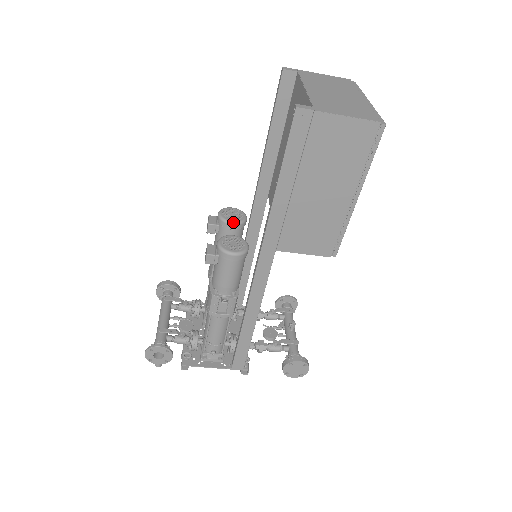
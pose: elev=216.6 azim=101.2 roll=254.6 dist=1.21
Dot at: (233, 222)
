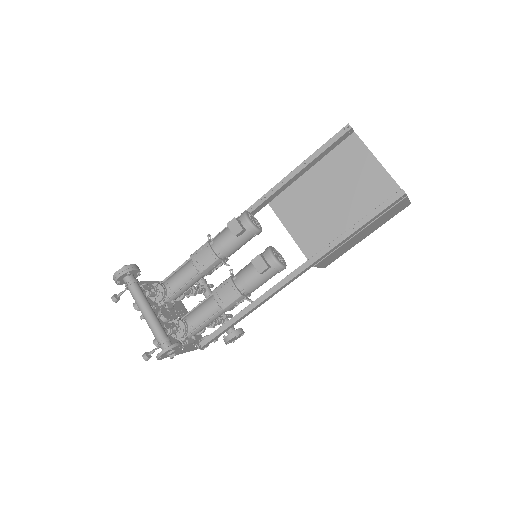
Dot at: (261, 230)
